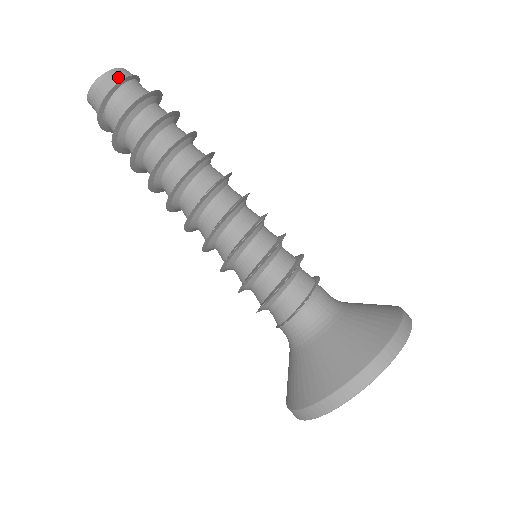
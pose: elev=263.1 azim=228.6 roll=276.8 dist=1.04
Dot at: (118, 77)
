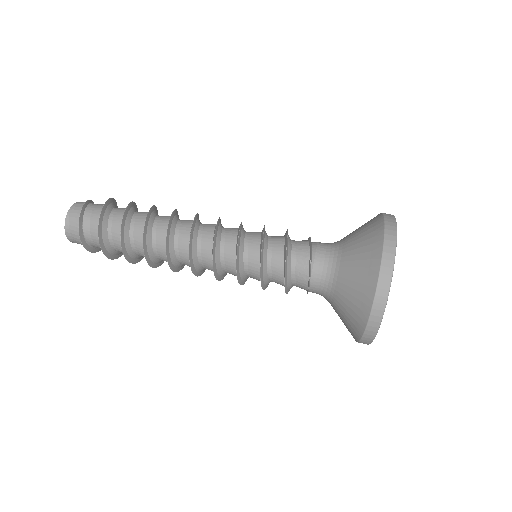
Dot at: (79, 208)
